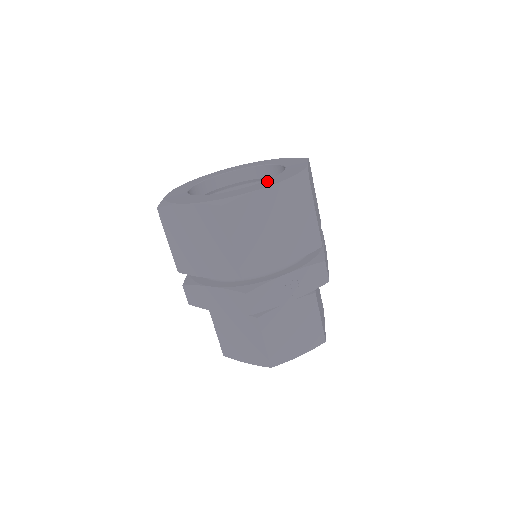
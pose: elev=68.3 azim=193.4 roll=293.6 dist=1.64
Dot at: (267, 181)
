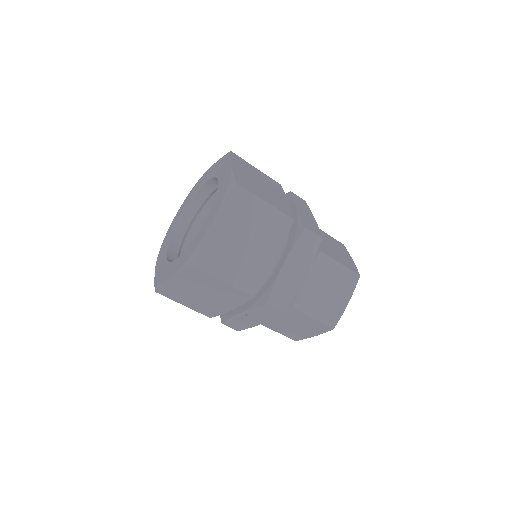
Dot at: (179, 259)
